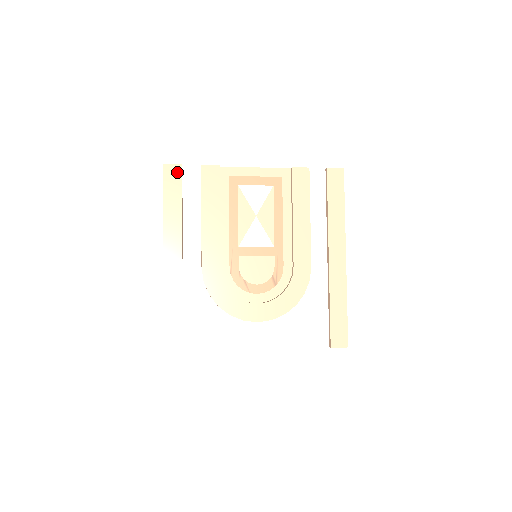
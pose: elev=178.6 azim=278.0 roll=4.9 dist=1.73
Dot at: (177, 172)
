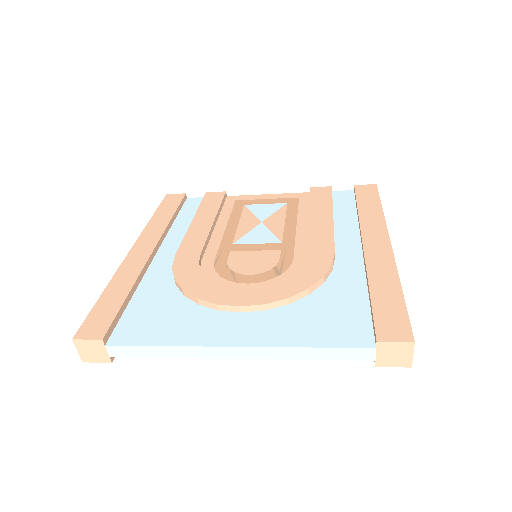
Dot at: (178, 198)
